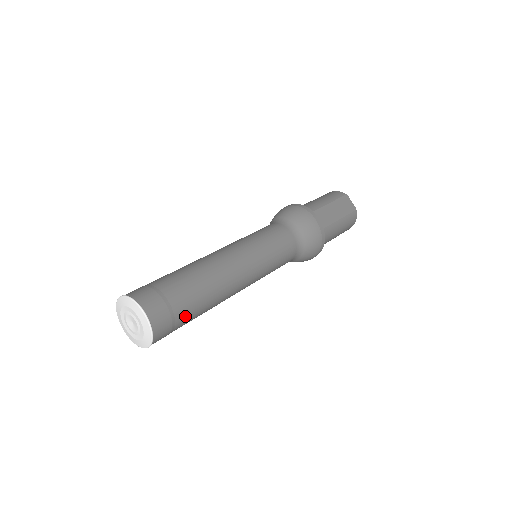
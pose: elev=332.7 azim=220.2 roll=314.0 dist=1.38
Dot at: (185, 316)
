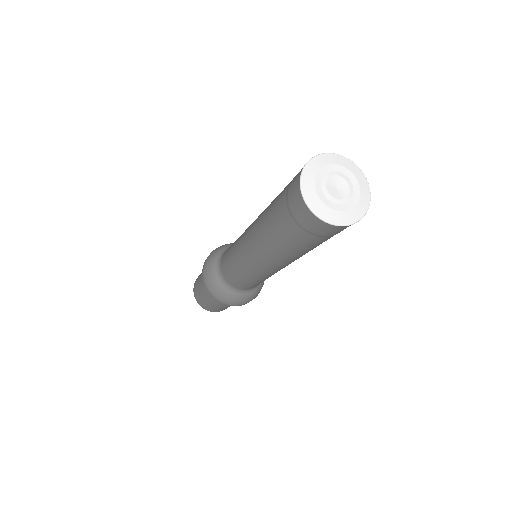
Dot at: occluded
